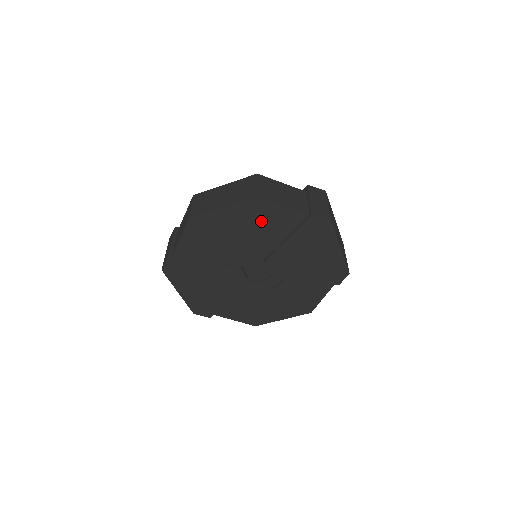
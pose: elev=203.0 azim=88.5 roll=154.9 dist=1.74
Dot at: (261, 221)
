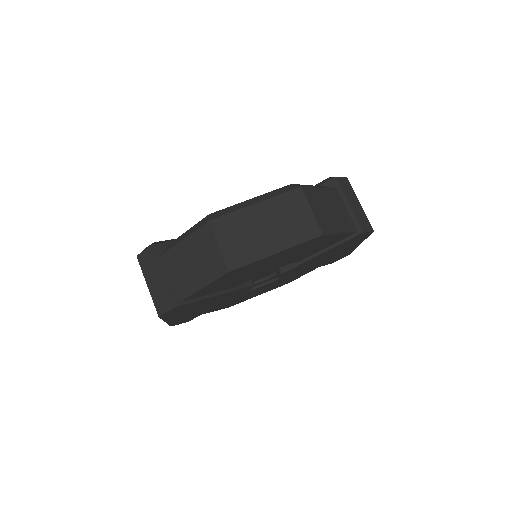
Dot at: (307, 249)
